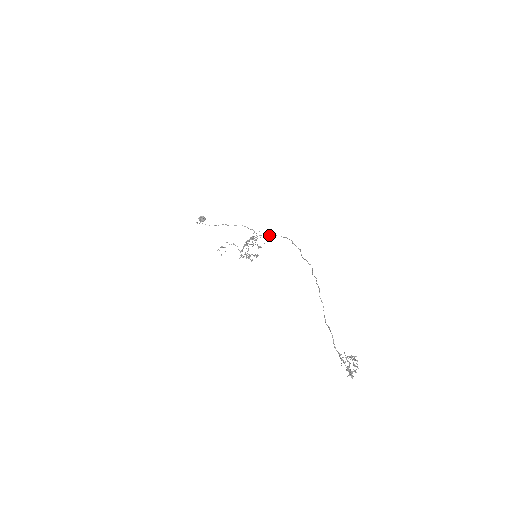
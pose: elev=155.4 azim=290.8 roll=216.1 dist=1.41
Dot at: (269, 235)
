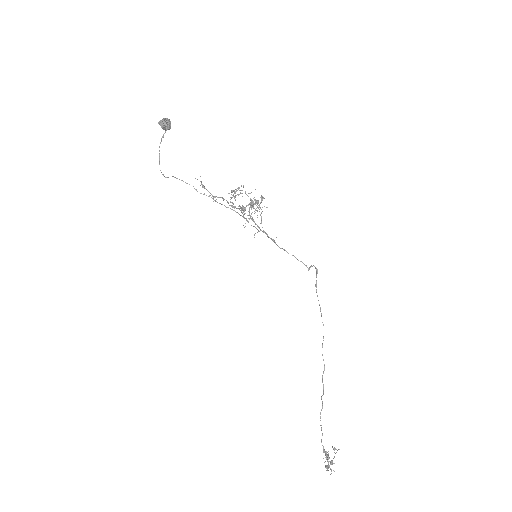
Dot at: occluded
